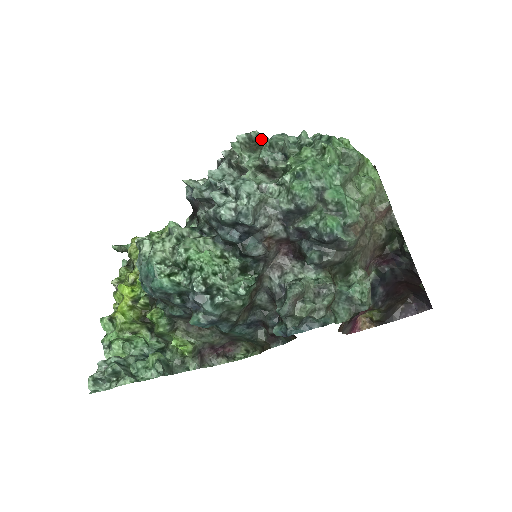
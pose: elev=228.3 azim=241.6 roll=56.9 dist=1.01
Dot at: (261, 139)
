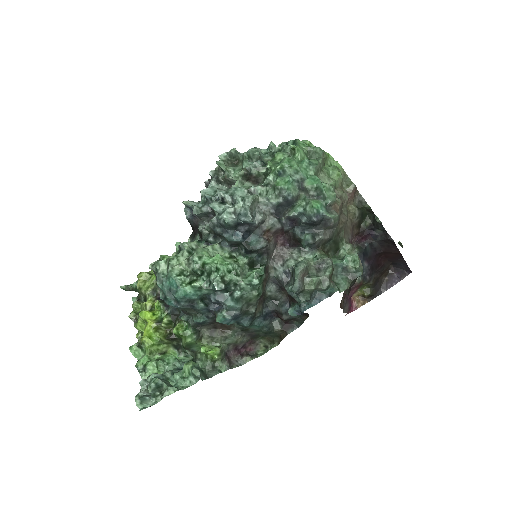
Dot at: (239, 155)
